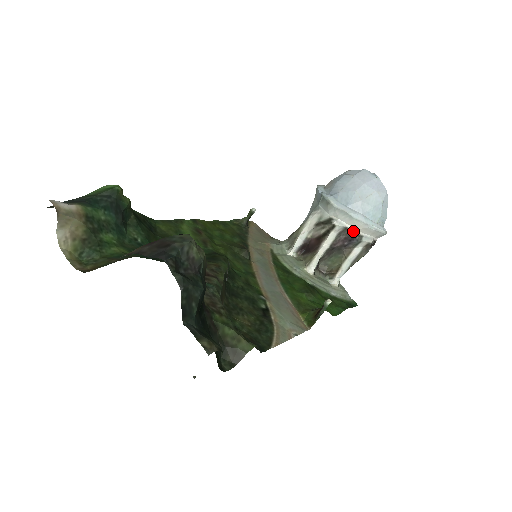
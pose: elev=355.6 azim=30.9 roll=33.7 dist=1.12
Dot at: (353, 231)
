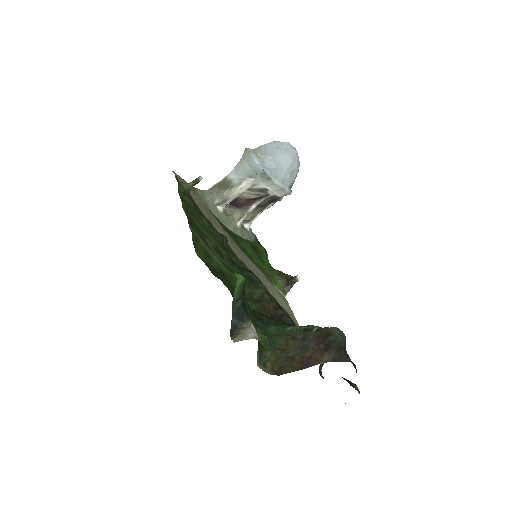
Dot at: (278, 197)
